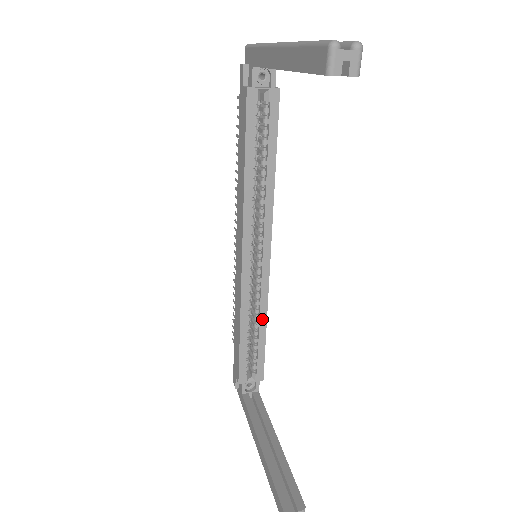
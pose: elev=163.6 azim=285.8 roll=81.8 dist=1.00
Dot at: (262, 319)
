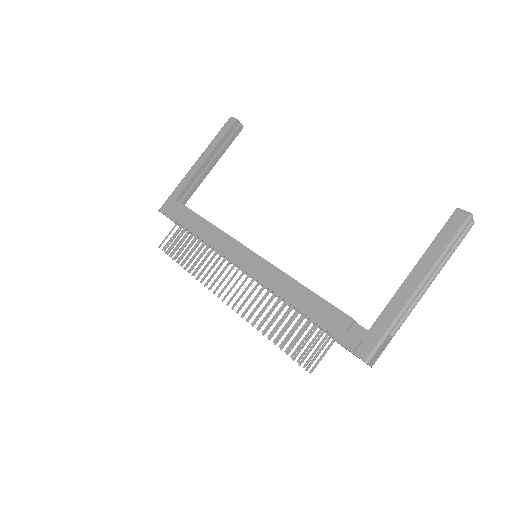
Dot at: occluded
